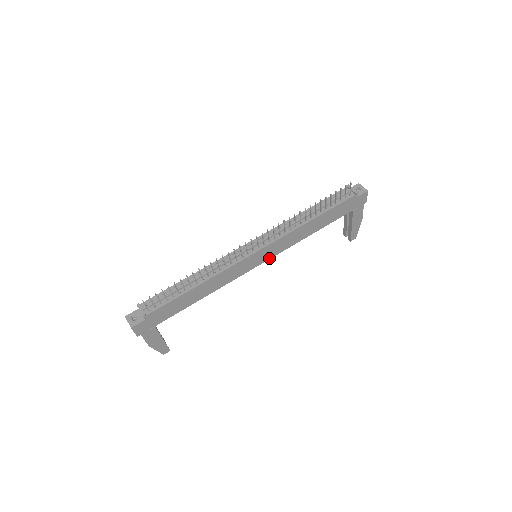
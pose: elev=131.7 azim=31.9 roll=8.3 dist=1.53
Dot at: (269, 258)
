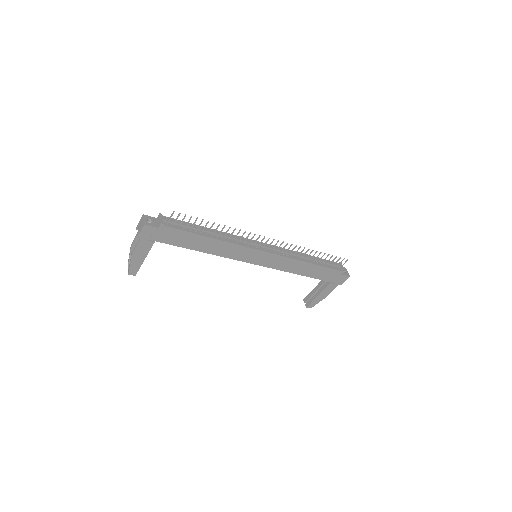
Dot at: (263, 265)
